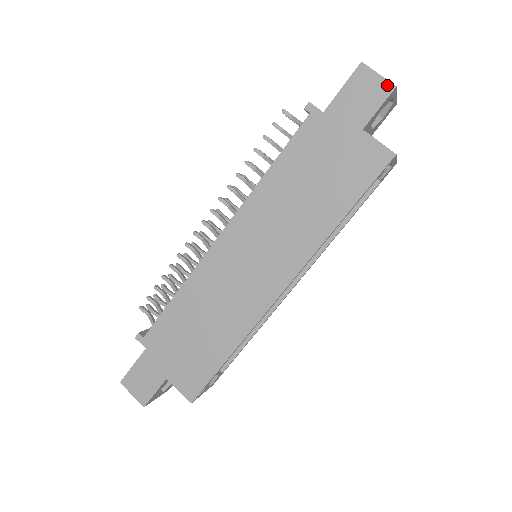
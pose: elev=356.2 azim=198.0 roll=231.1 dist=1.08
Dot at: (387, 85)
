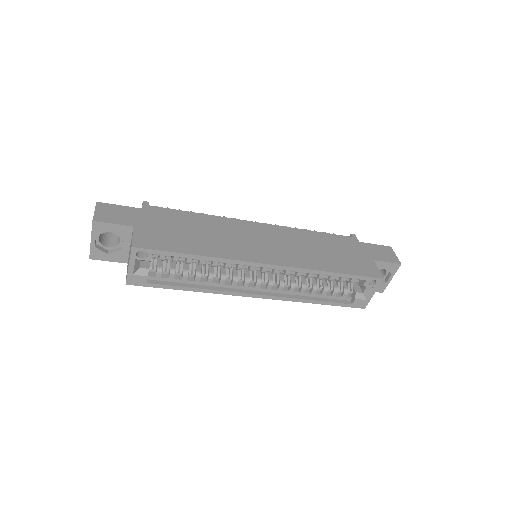
Dot at: (397, 260)
